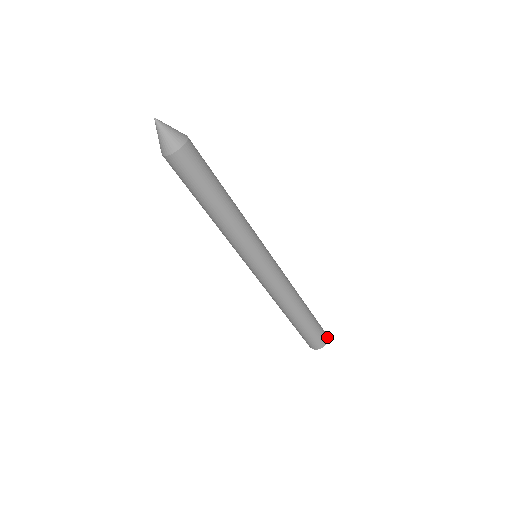
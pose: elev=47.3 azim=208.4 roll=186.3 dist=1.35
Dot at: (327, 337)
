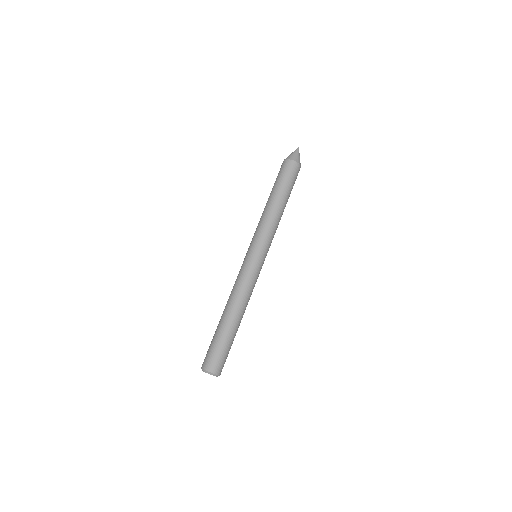
Dot at: (218, 373)
